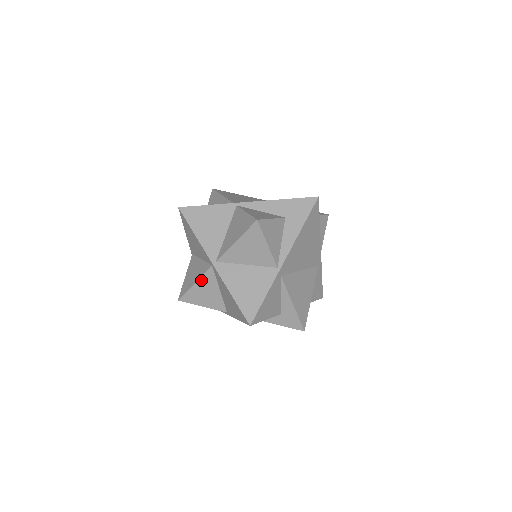
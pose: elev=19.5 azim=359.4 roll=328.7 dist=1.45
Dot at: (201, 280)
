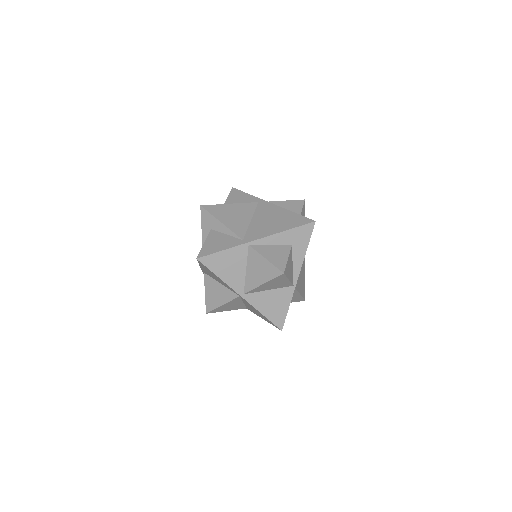
Dot at: (228, 303)
